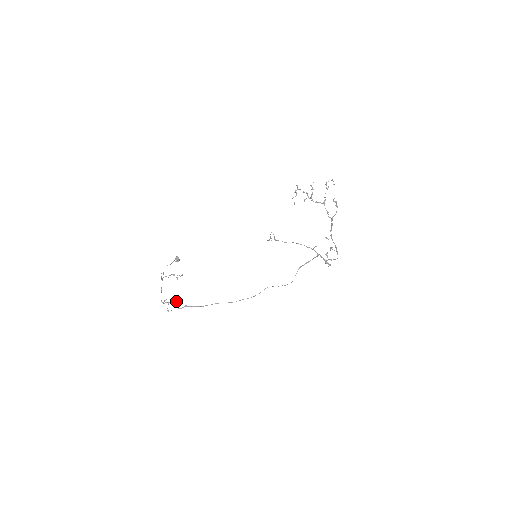
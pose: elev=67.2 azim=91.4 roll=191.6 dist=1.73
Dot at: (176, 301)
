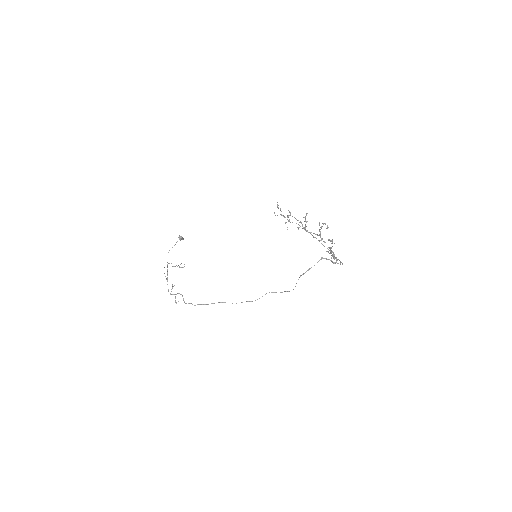
Dot at: (182, 296)
